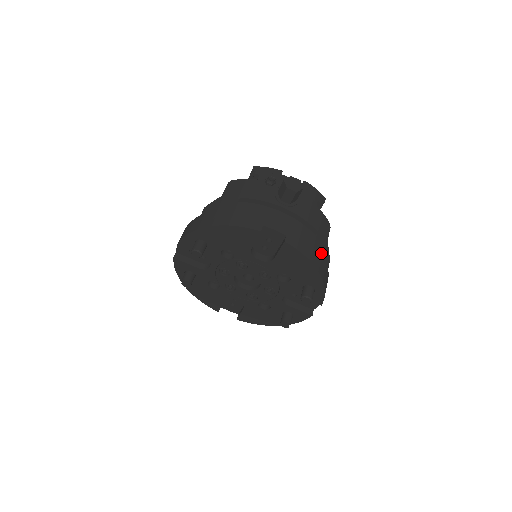
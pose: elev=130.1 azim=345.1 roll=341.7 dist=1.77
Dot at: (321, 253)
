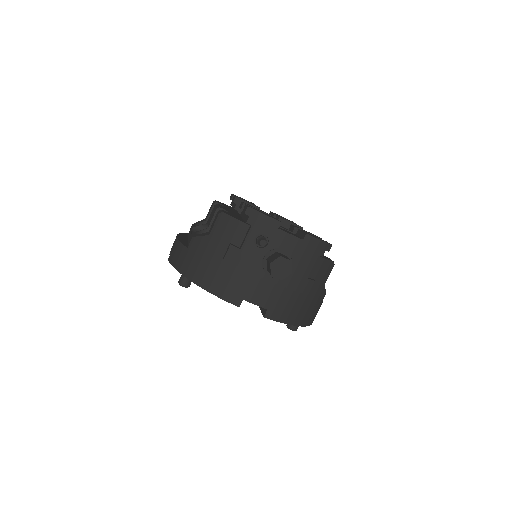
Dot at: (311, 305)
